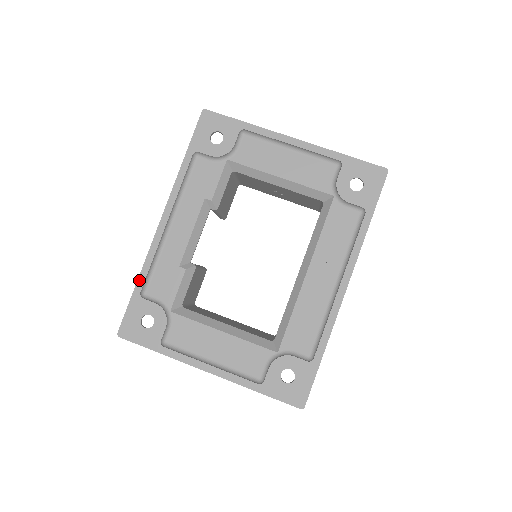
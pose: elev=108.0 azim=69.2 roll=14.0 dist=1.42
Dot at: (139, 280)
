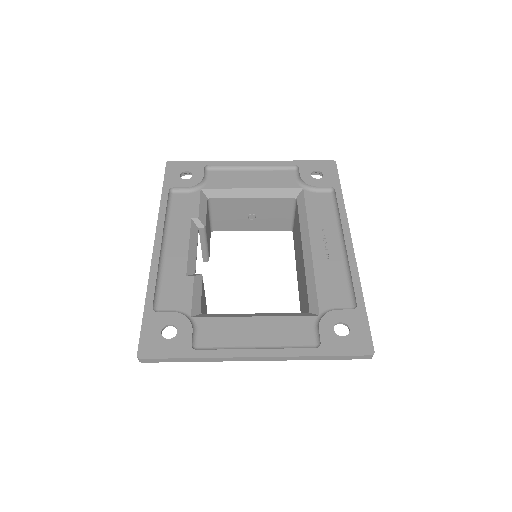
Dot at: (147, 297)
